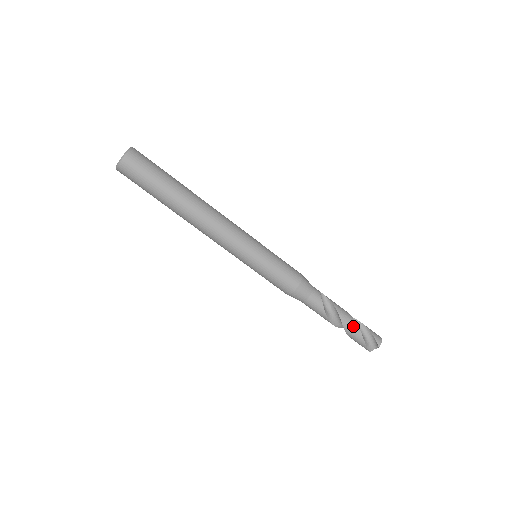
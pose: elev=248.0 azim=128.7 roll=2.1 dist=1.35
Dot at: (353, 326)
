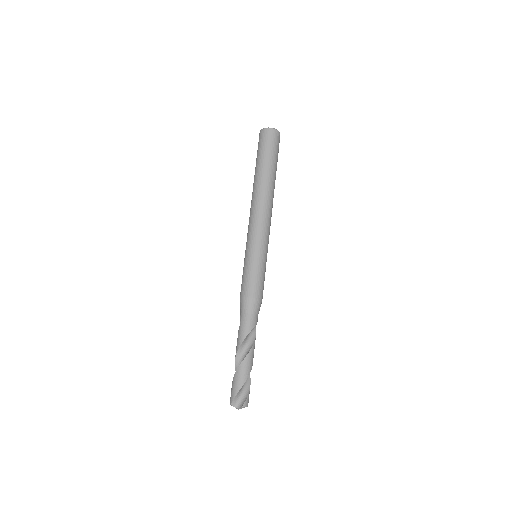
Dot at: (248, 369)
